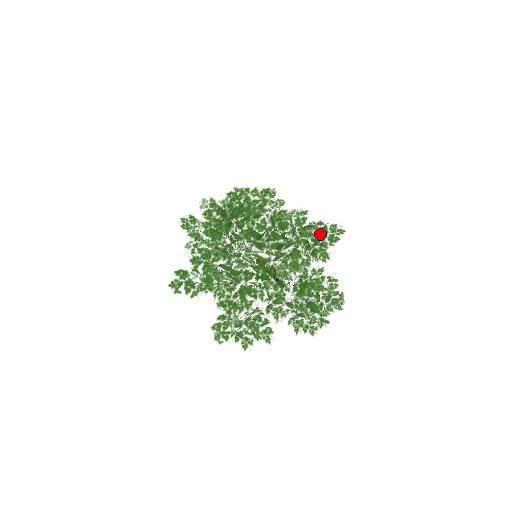
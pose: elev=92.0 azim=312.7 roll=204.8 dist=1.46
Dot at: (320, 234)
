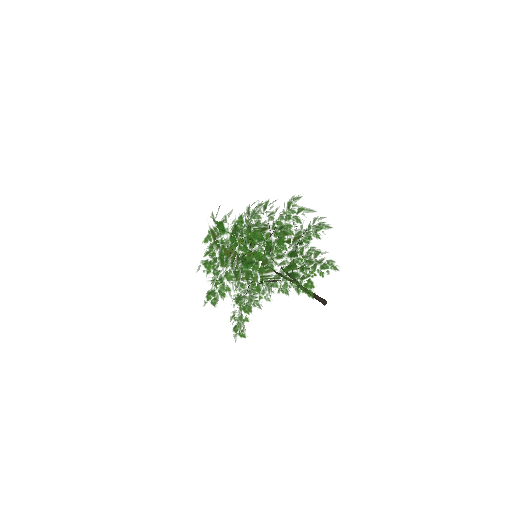
Dot at: occluded
